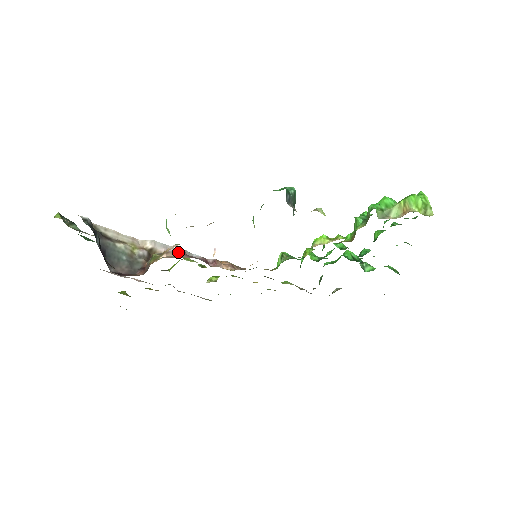
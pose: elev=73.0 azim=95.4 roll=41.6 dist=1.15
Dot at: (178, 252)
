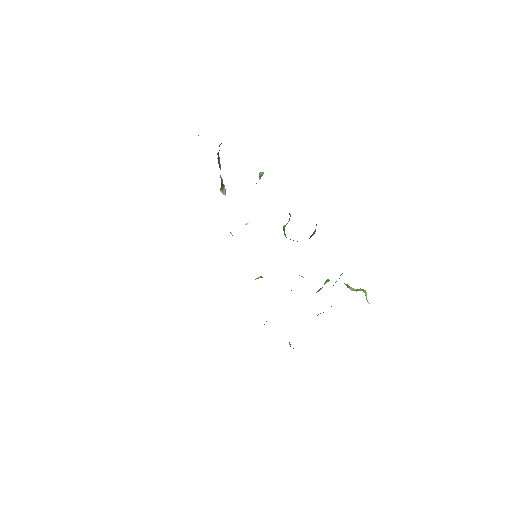
Dot at: occluded
